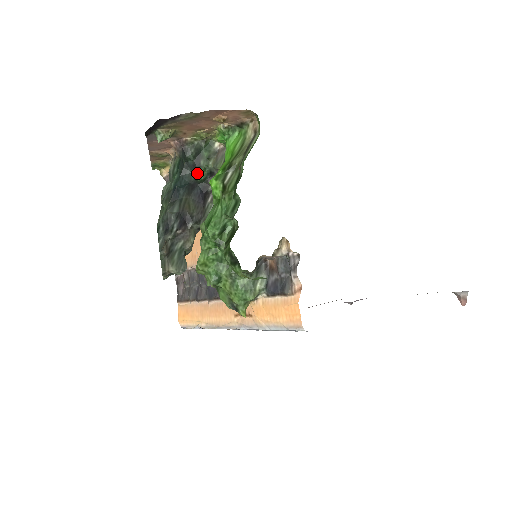
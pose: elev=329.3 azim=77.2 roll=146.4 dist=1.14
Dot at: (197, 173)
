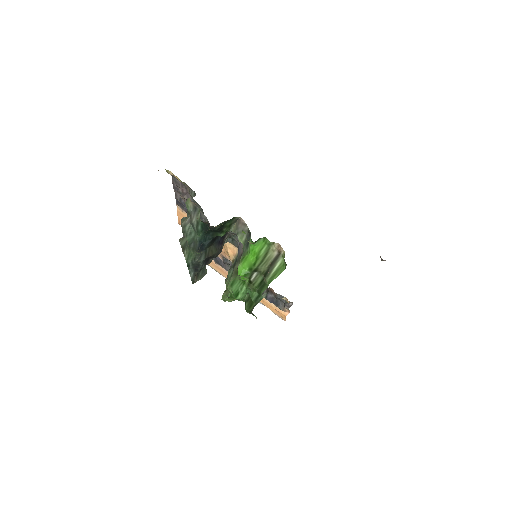
Dot at: (220, 235)
